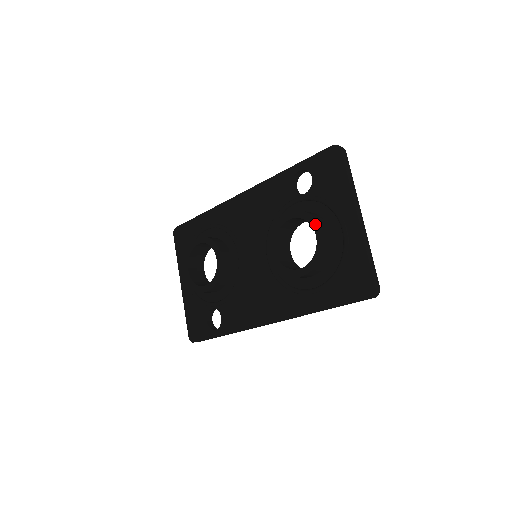
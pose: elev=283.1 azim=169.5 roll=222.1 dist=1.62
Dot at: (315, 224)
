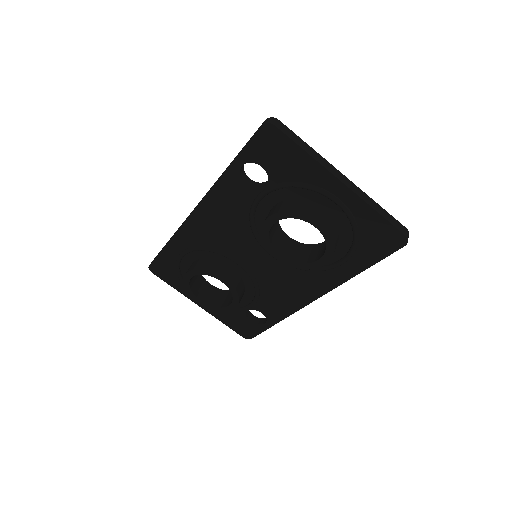
Dot at: (306, 218)
